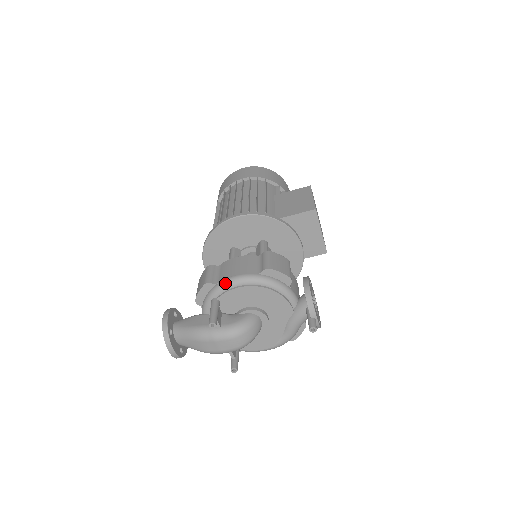
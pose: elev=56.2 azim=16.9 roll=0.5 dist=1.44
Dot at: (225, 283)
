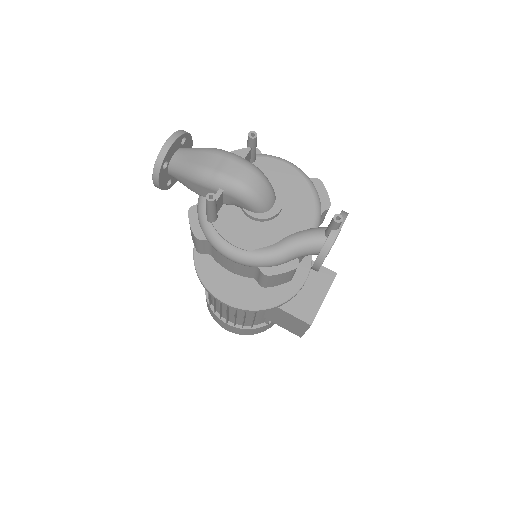
Dot at: (275, 156)
